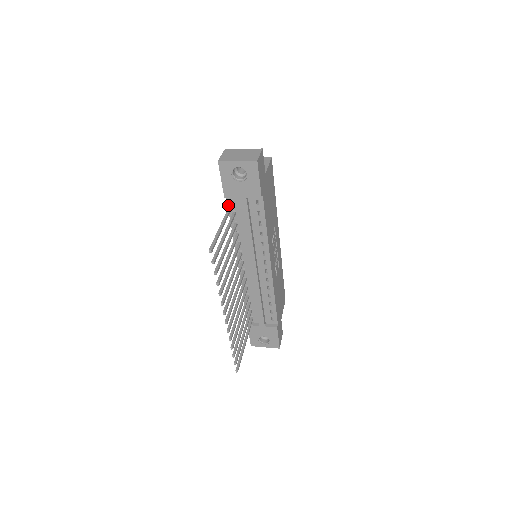
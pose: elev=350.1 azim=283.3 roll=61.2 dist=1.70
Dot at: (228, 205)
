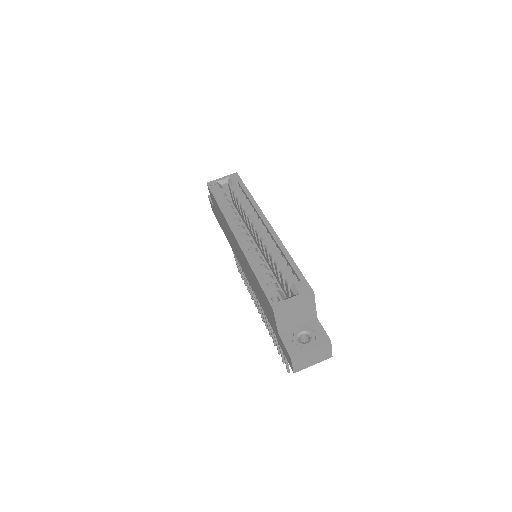
Dot at: occluded
